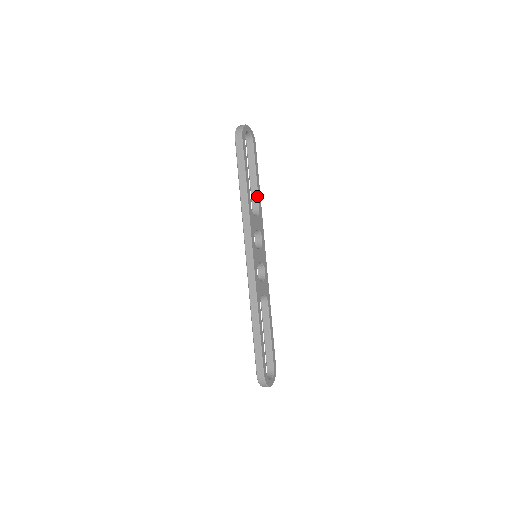
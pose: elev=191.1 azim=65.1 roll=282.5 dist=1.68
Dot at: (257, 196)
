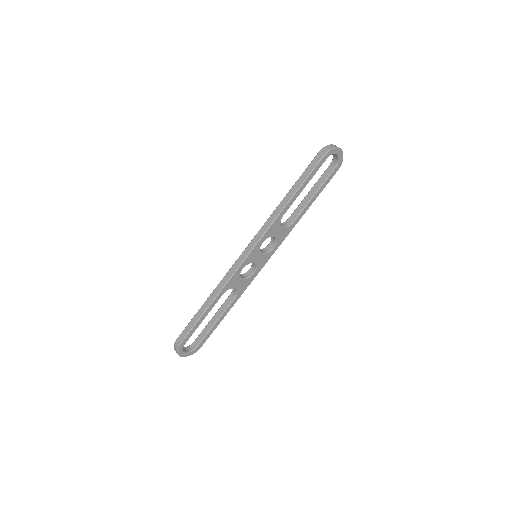
Dot at: (300, 212)
